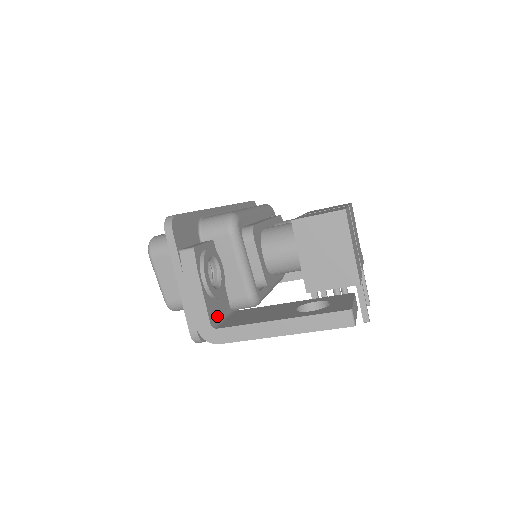
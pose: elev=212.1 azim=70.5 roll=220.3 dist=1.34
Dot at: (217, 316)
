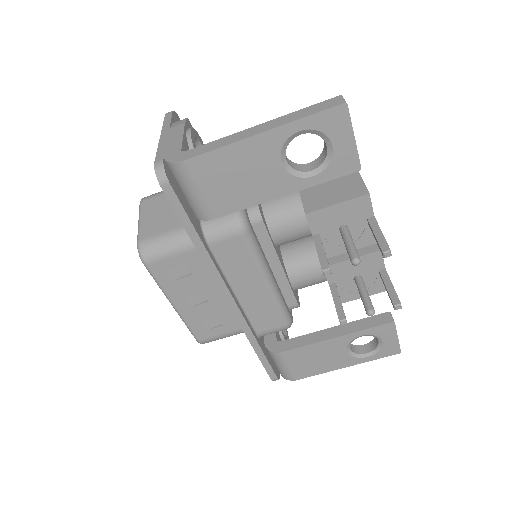
Dot at: occluded
